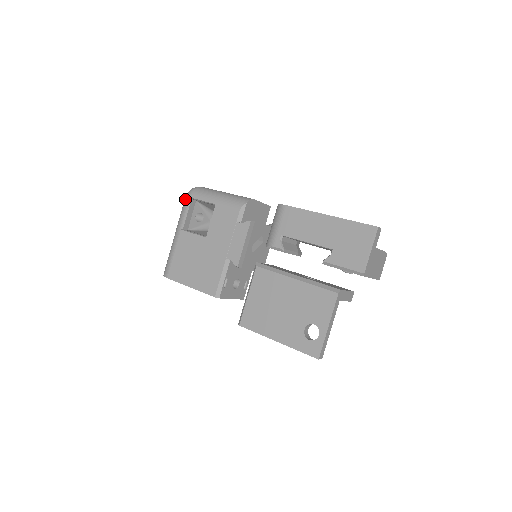
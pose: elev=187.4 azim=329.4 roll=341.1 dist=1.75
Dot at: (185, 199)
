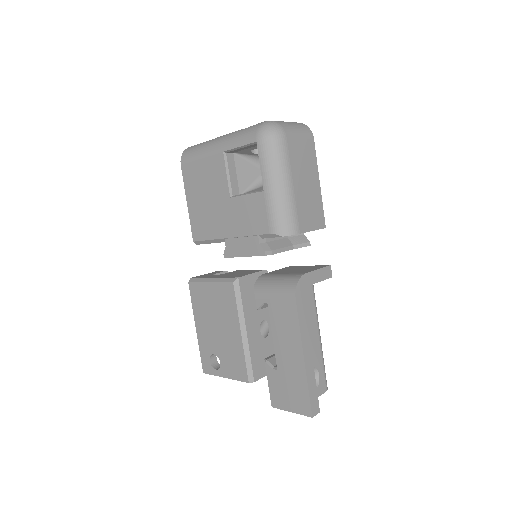
Dot at: (254, 132)
